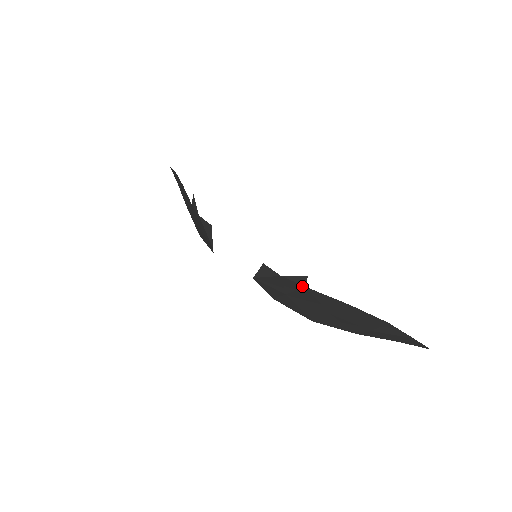
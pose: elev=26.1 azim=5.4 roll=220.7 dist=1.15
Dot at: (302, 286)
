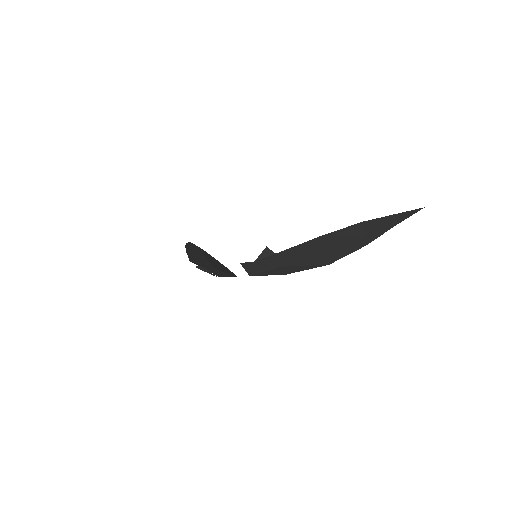
Dot at: (274, 255)
